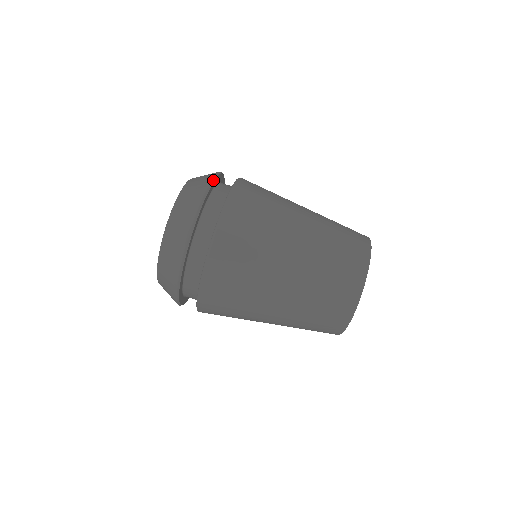
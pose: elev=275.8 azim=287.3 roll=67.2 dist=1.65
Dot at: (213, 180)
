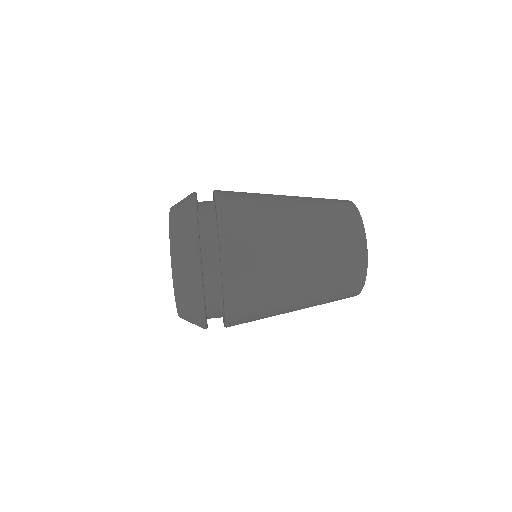
Dot at: (195, 201)
